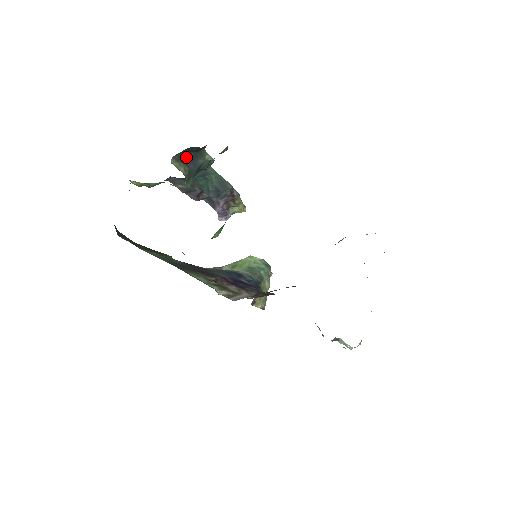
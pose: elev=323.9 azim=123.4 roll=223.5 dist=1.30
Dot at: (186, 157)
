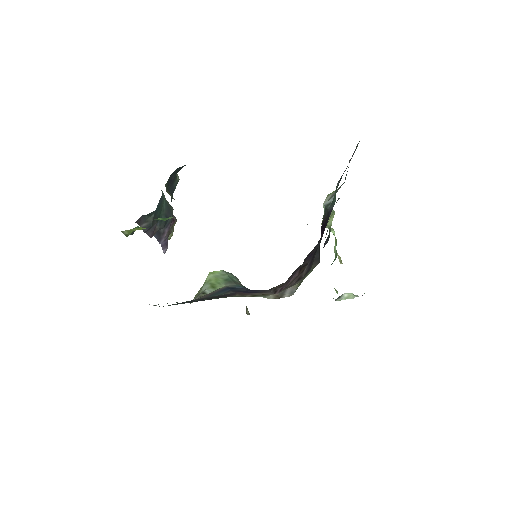
Dot at: (169, 182)
